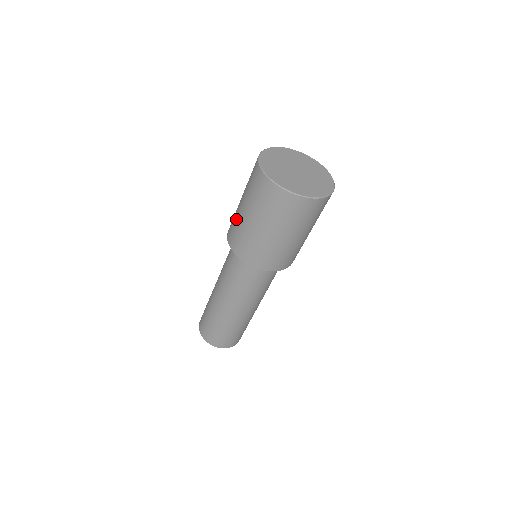
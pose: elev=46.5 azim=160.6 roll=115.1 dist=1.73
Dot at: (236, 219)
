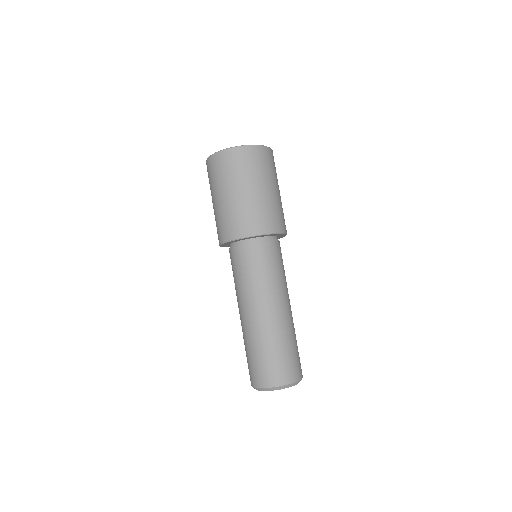
Dot at: (218, 216)
